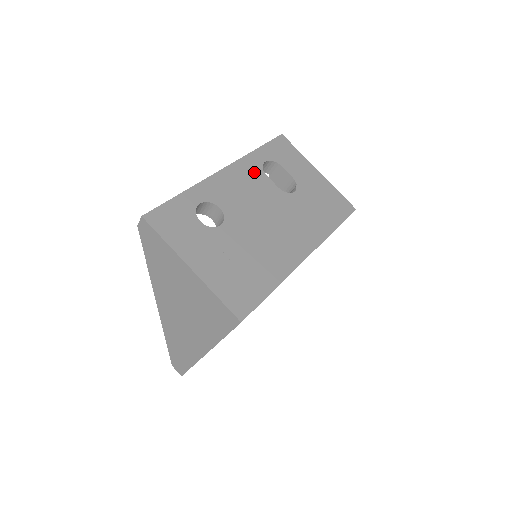
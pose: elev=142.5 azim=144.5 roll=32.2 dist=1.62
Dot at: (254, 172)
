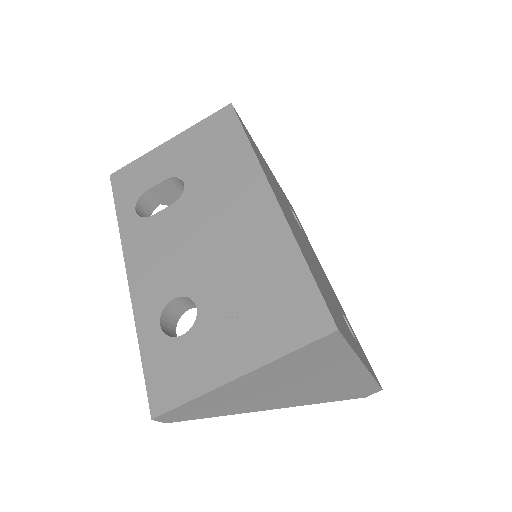
Dot at: (143, 231)
